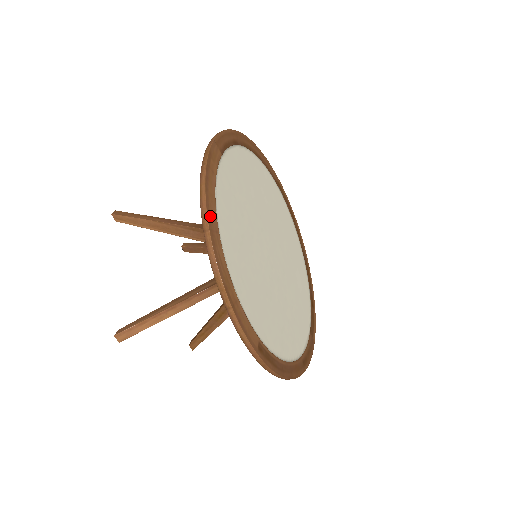
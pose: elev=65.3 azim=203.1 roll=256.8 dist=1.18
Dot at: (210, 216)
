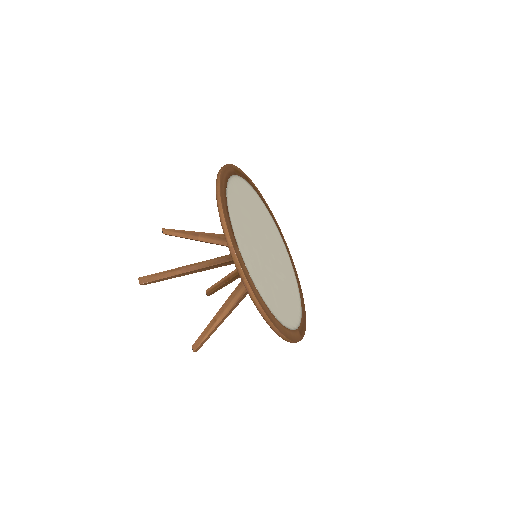
Dot at: (266, 311)
